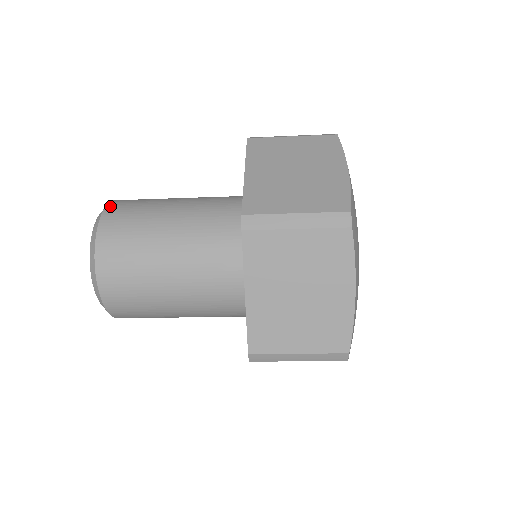
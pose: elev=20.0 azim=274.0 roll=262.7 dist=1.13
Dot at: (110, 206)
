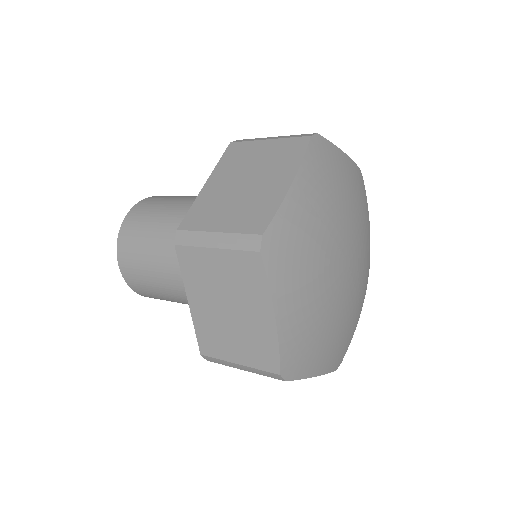
Dot at: (119, 255)
